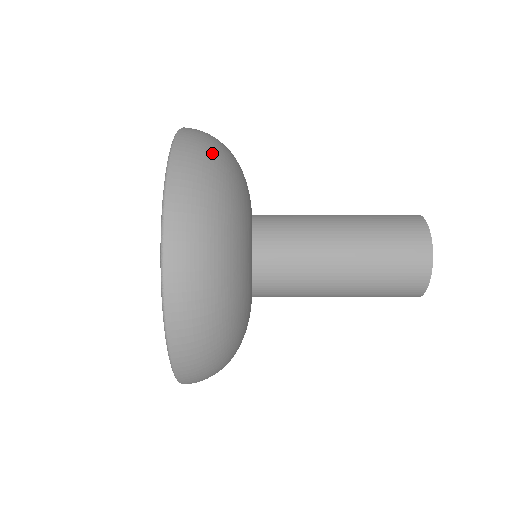
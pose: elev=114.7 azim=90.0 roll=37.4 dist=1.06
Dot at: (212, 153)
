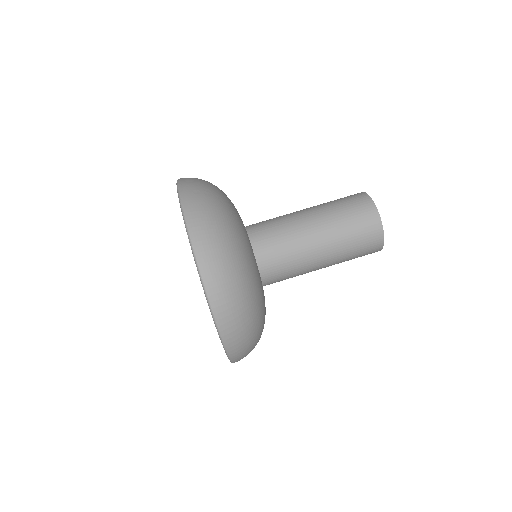
Dot at: (219, 232)
